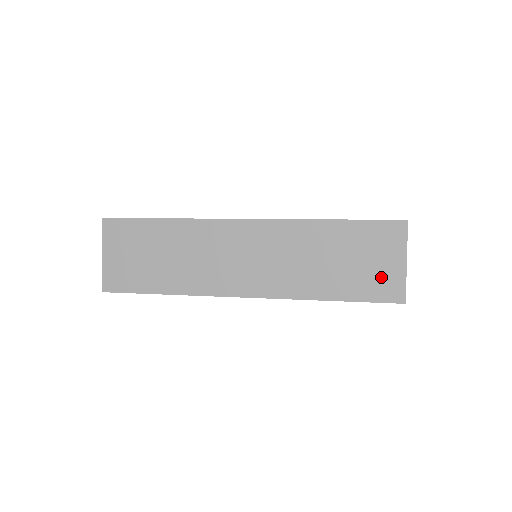
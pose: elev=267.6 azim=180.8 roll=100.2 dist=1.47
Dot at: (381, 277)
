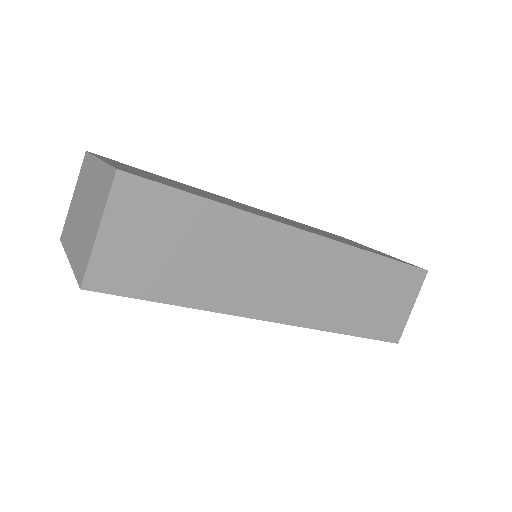
Dot at: (392, 318)
